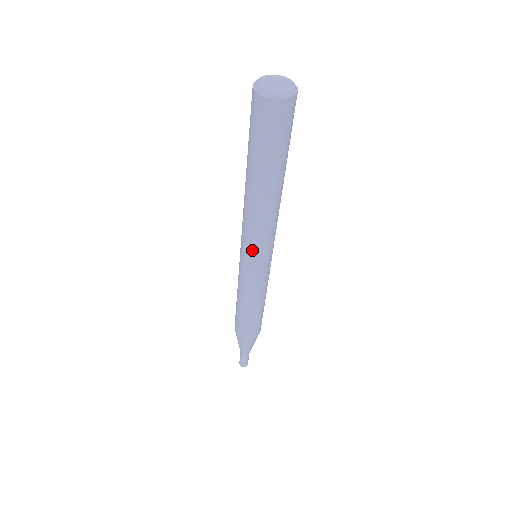
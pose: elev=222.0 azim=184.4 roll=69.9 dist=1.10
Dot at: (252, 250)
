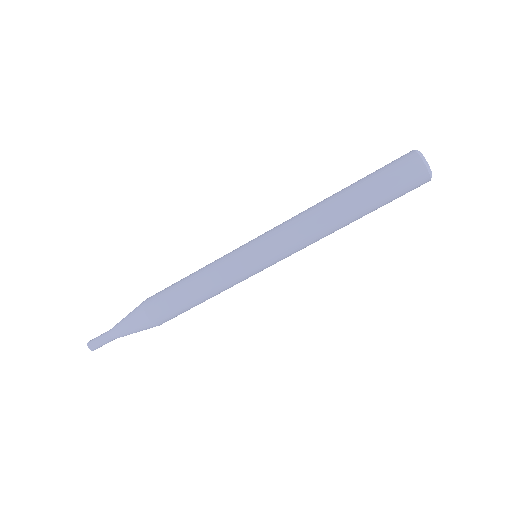
Dot at: (271, 239)
